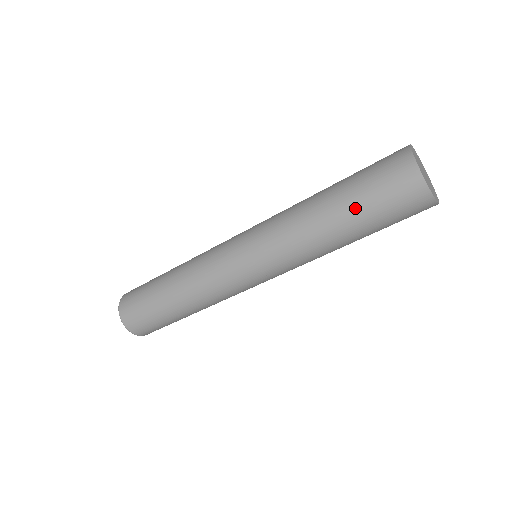
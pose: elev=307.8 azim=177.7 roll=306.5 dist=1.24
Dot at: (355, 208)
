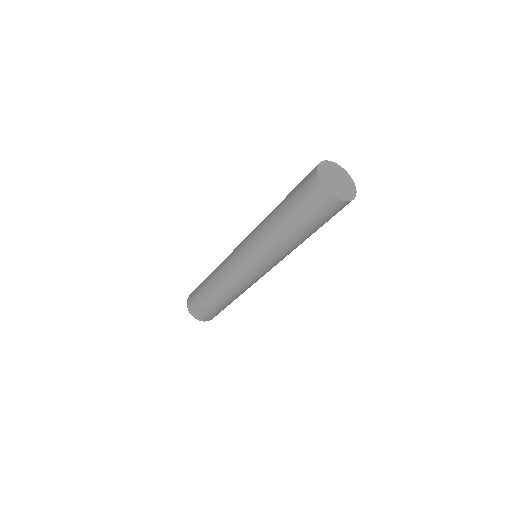
Dot at: (288, 195)
